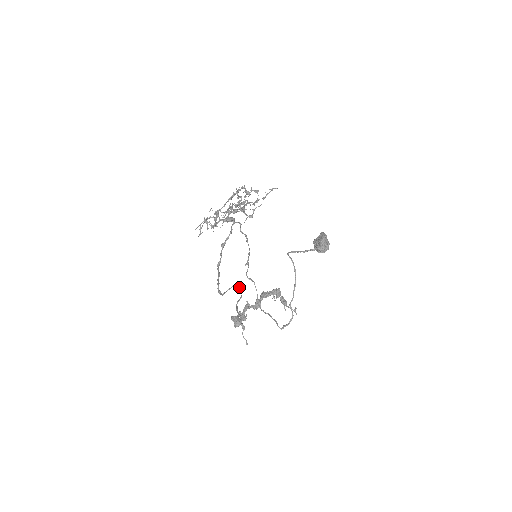
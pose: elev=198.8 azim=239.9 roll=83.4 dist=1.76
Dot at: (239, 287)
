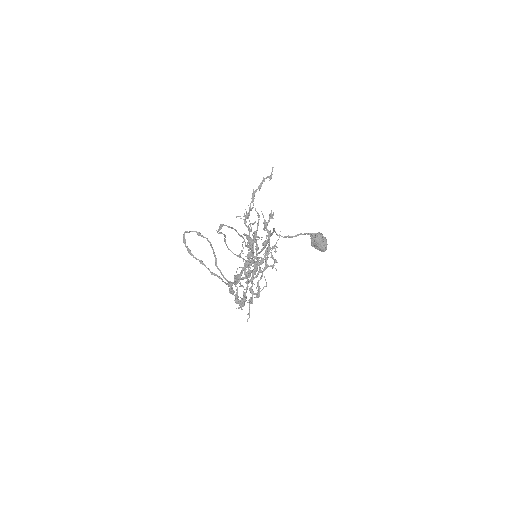
Dot at: (209, 241)
